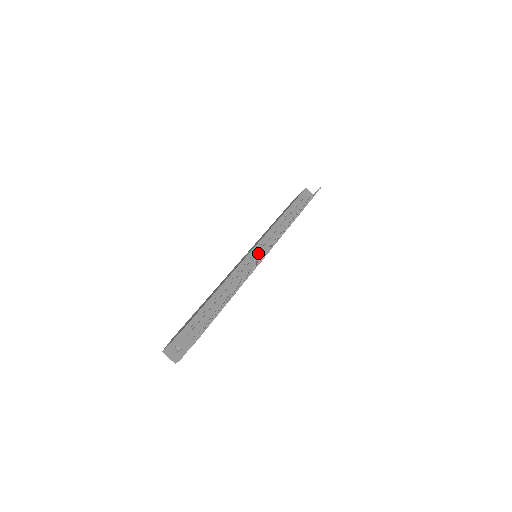
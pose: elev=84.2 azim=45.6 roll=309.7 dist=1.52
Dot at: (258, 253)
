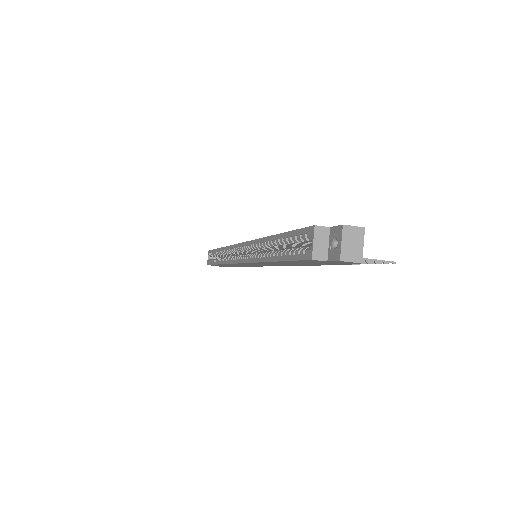
Dot at: occluded
